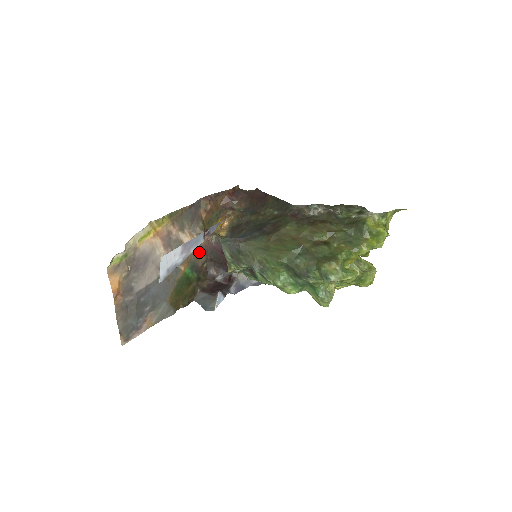
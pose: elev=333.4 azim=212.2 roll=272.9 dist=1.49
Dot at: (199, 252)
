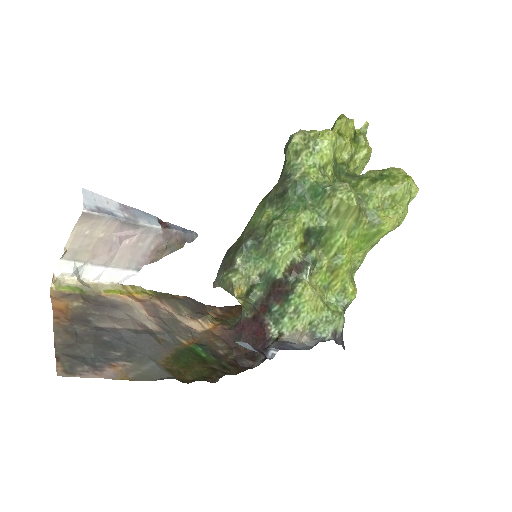
Dot at: (214, 341)
